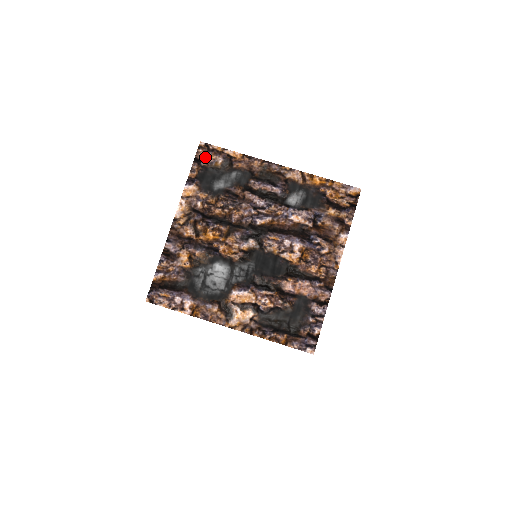
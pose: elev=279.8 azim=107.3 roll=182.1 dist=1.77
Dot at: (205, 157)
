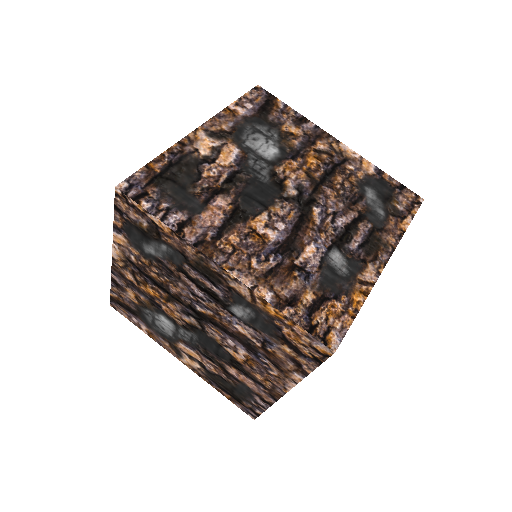
Dot at: (126, 210)
